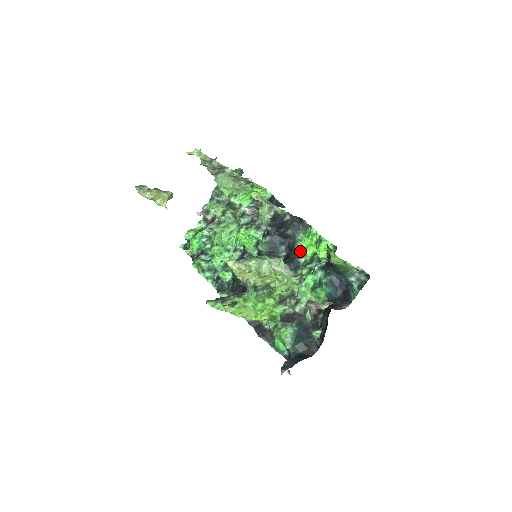
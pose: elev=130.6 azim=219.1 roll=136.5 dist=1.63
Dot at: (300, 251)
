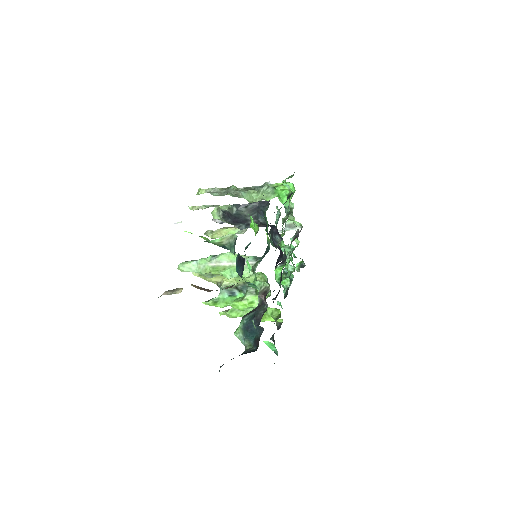
Dot at: occluded
